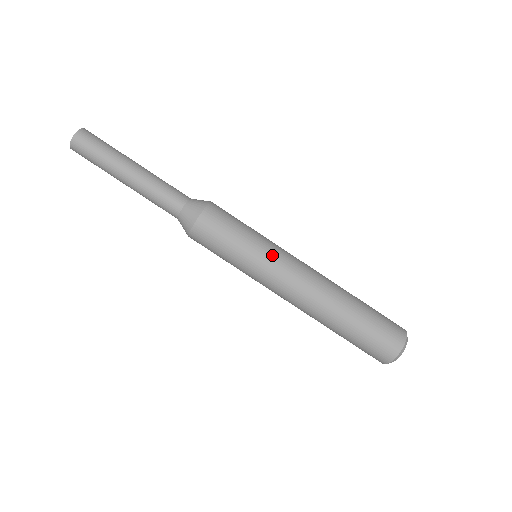
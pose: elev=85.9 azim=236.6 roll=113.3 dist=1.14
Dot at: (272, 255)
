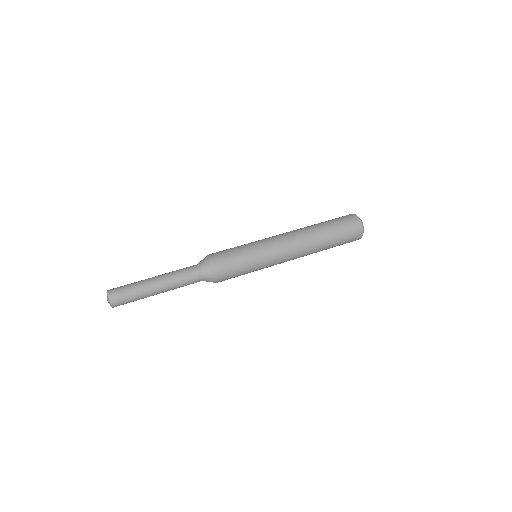
Dot at: (264, 245)
